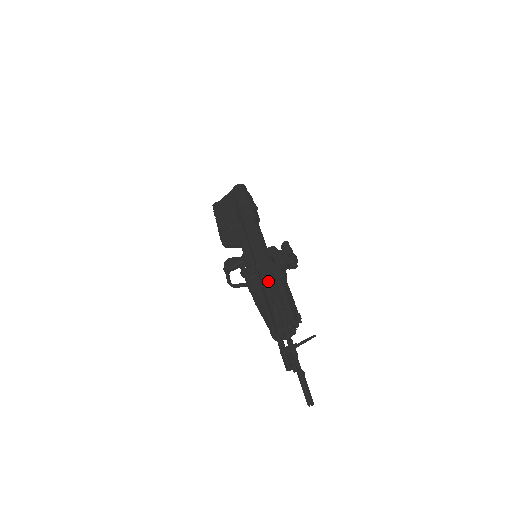
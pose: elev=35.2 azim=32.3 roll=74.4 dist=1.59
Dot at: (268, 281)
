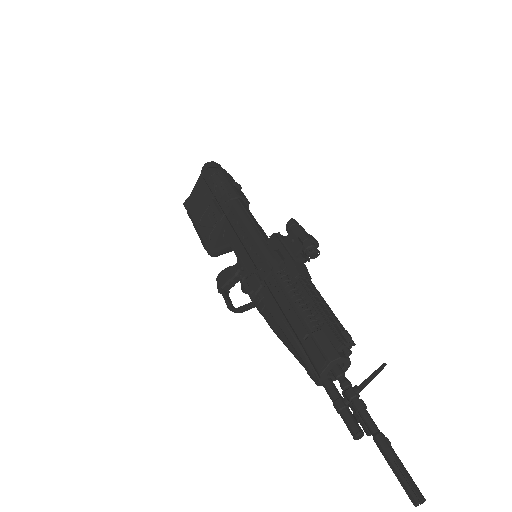
Dot at: (281, 291)
